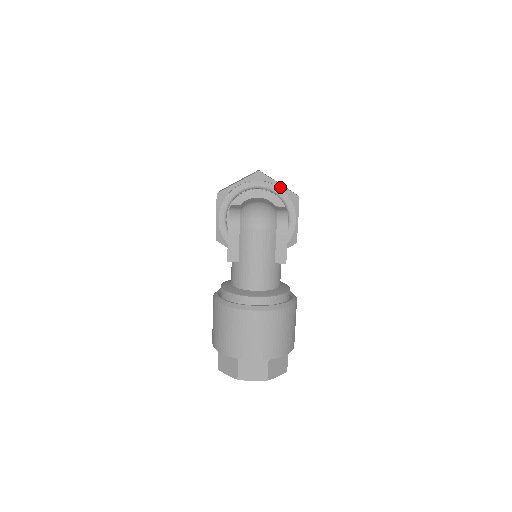
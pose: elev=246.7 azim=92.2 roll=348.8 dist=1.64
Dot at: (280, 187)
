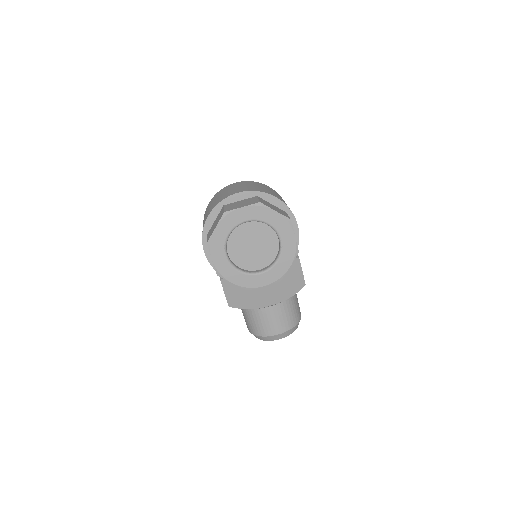
Dot at: occluded
